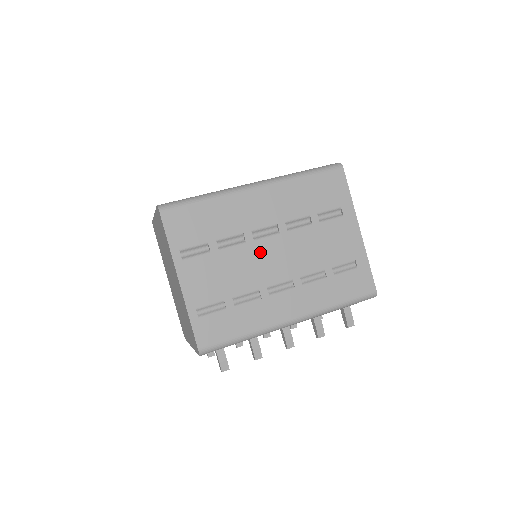
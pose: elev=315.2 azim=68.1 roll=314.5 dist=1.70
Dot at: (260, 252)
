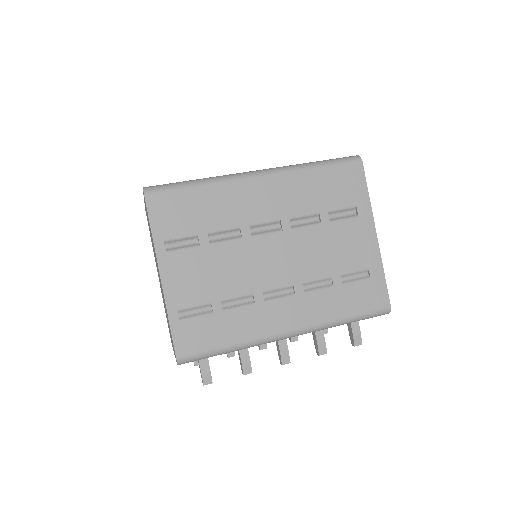
Dot at: (258, 250)
